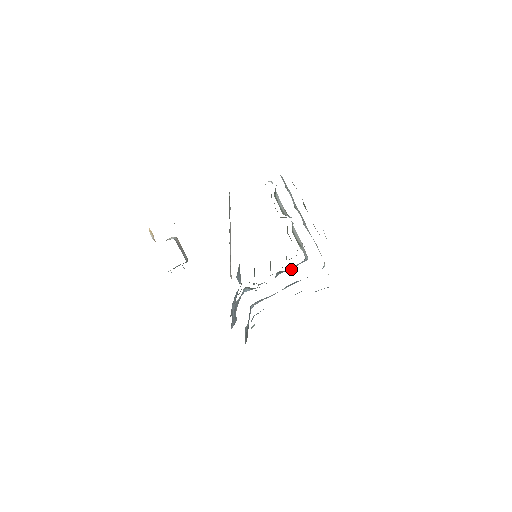
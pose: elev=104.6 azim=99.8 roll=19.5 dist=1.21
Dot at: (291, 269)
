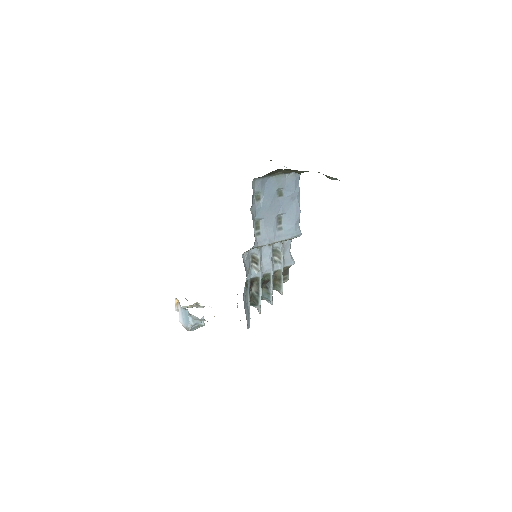
Dot at: (283, 262)
